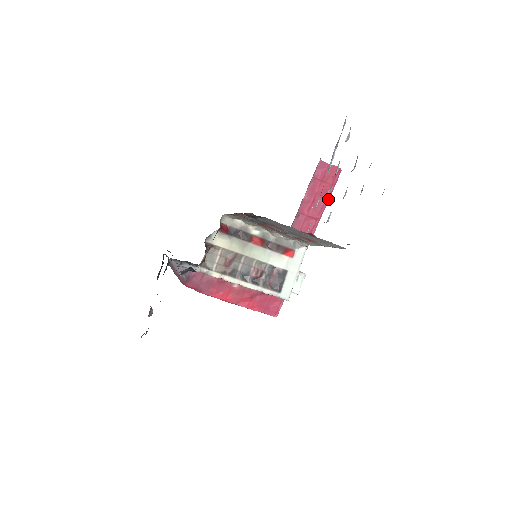
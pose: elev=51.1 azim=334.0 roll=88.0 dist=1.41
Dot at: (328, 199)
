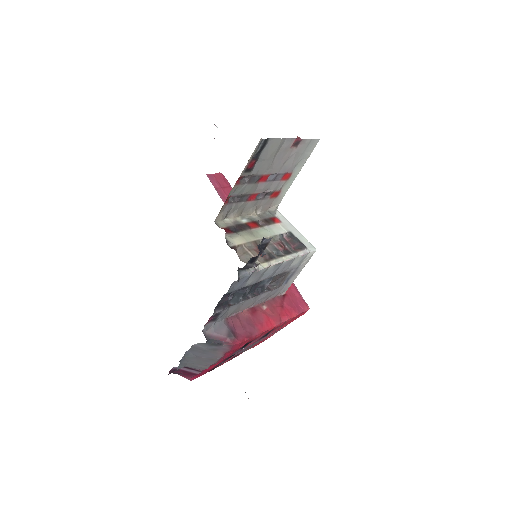
Dot at: occluded
